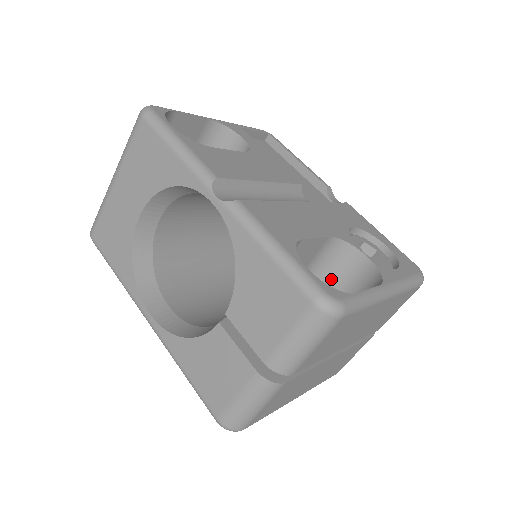
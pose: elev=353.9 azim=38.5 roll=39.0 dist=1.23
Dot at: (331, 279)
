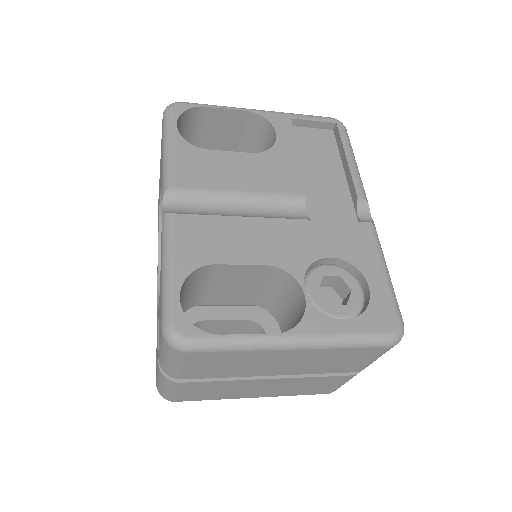
Dot at: (286, 305)
